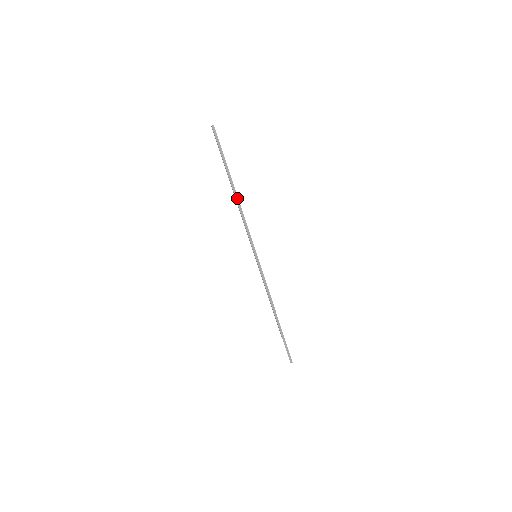
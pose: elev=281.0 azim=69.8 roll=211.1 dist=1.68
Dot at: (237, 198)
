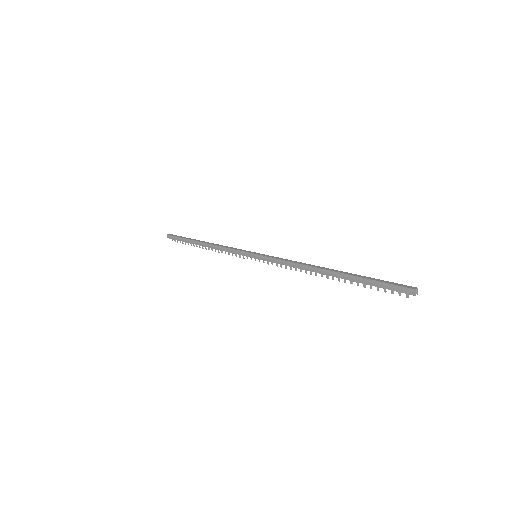
Dot at: (208, 243)
